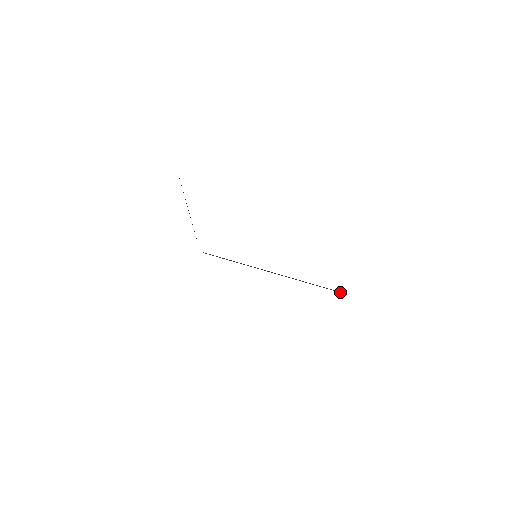
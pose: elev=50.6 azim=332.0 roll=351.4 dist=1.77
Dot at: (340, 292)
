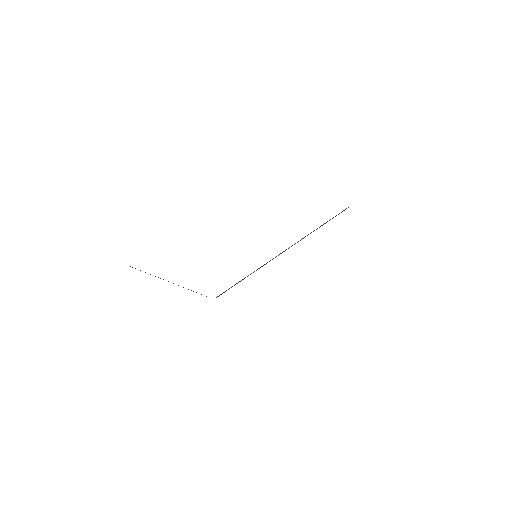
Dot at: occluded
